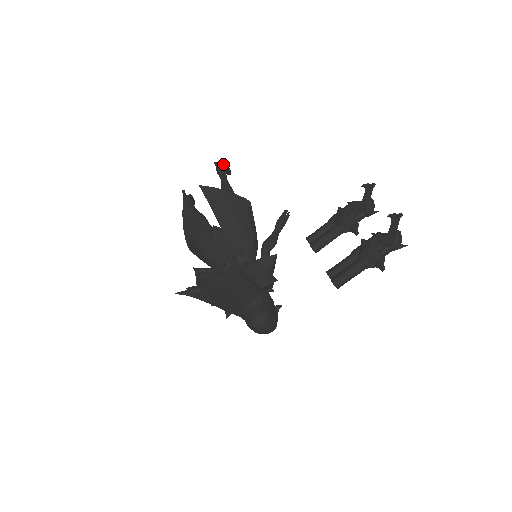
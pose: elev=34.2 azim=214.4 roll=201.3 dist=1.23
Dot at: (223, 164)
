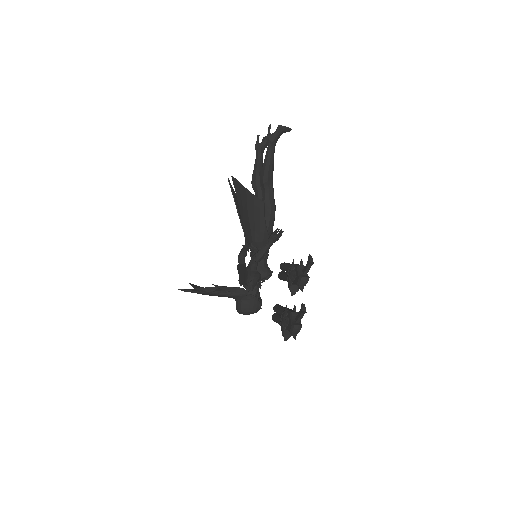
Dot at: (278, 125)
